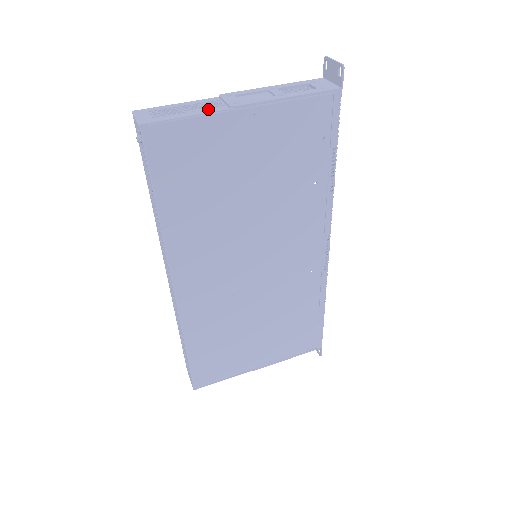
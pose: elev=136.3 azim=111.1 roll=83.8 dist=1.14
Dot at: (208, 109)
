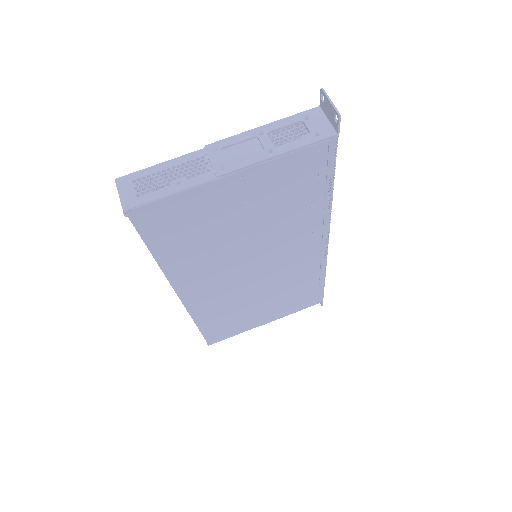
Dot at: (193, 178)
